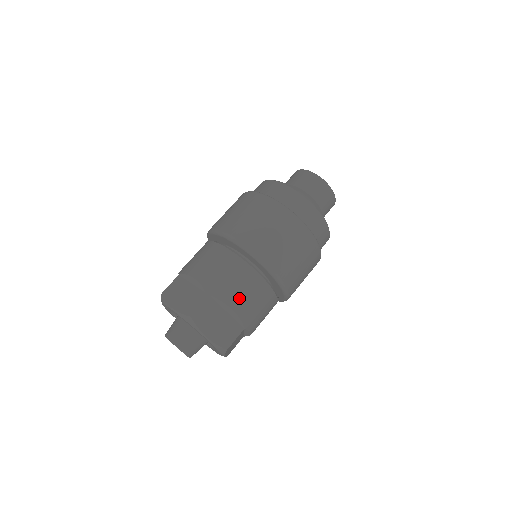
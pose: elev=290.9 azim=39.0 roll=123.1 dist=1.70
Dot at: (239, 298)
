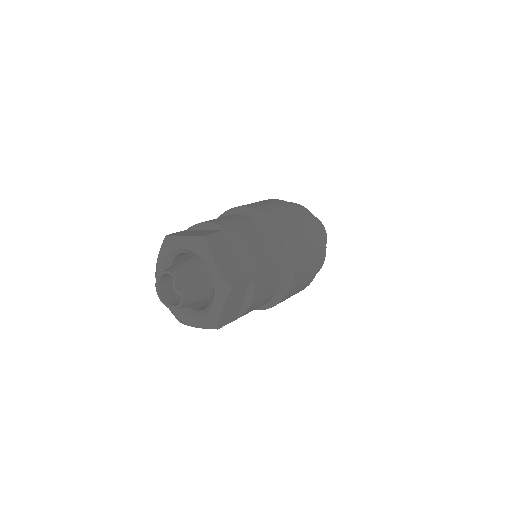
Dot at: (252, 243)
